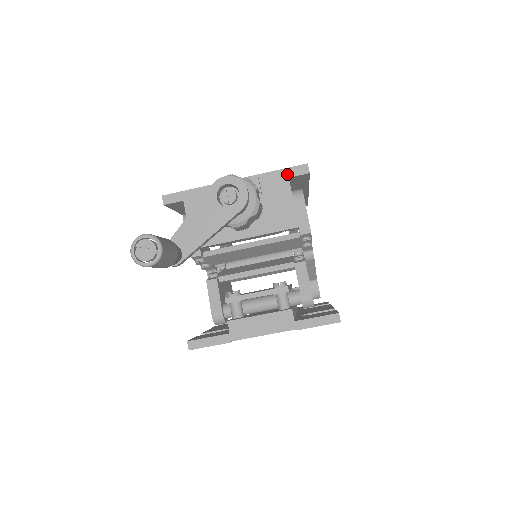
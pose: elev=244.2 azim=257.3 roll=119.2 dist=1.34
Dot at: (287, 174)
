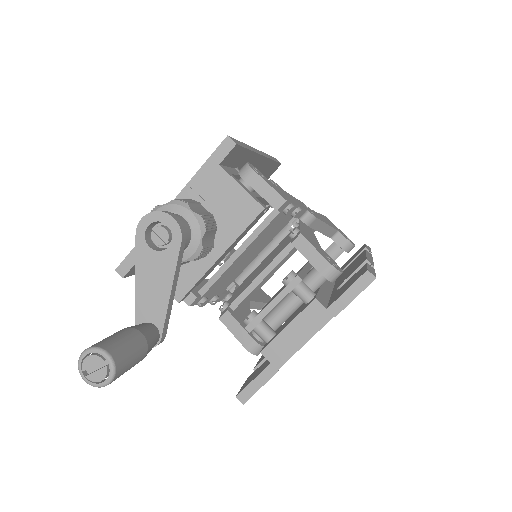
Dot at: (215, 162)
